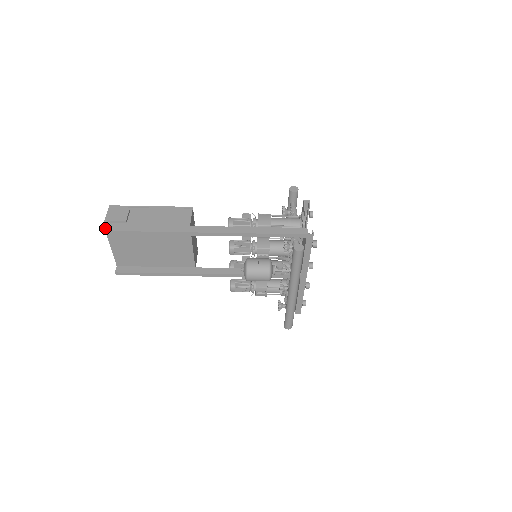
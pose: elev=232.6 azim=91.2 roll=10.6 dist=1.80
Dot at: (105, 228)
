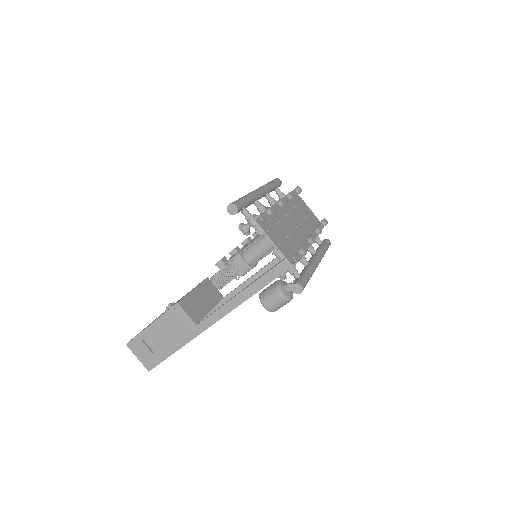
Dot at: (148, 368)
